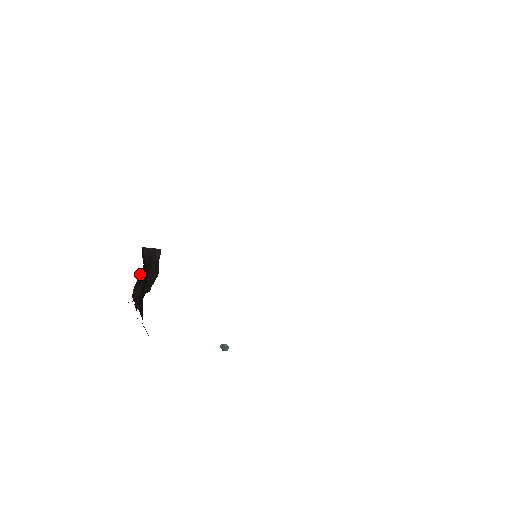
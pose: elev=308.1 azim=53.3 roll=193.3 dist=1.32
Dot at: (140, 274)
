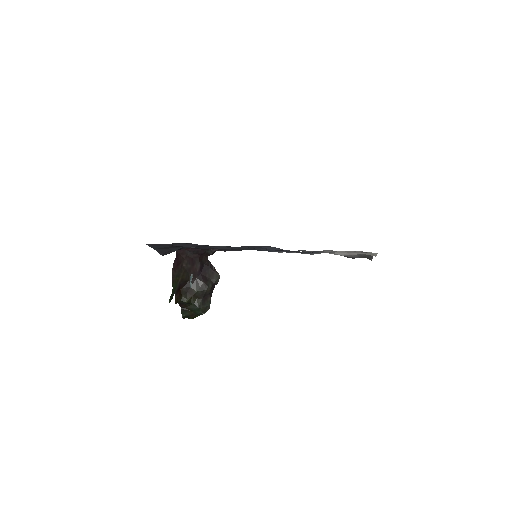
Dot at: (193, 259)
